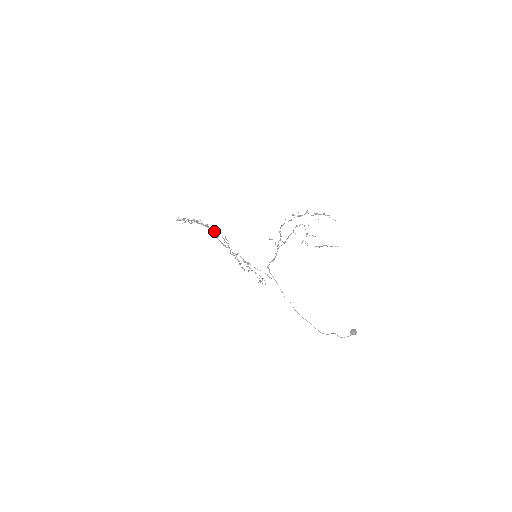
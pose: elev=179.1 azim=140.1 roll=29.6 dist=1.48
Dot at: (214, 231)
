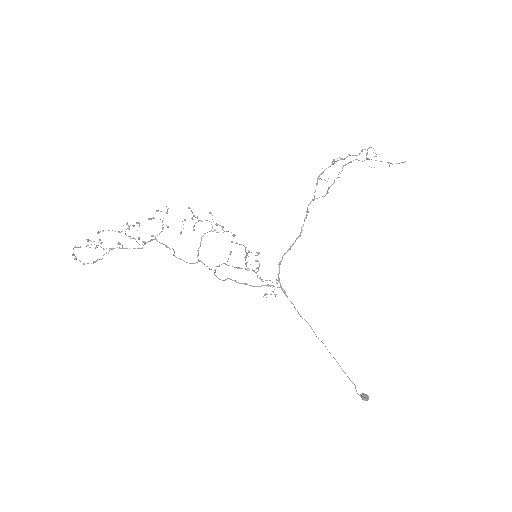
Dot at: (166, 246)
